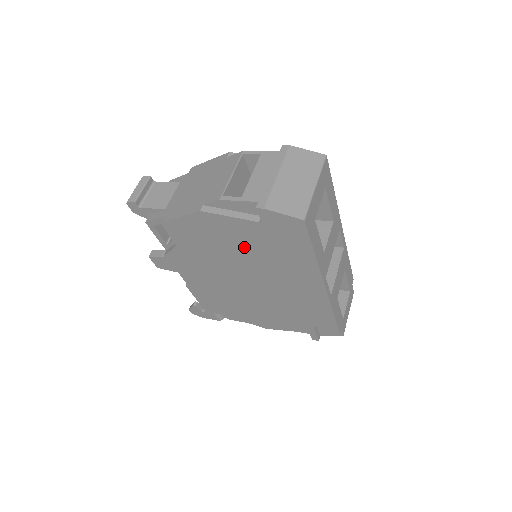
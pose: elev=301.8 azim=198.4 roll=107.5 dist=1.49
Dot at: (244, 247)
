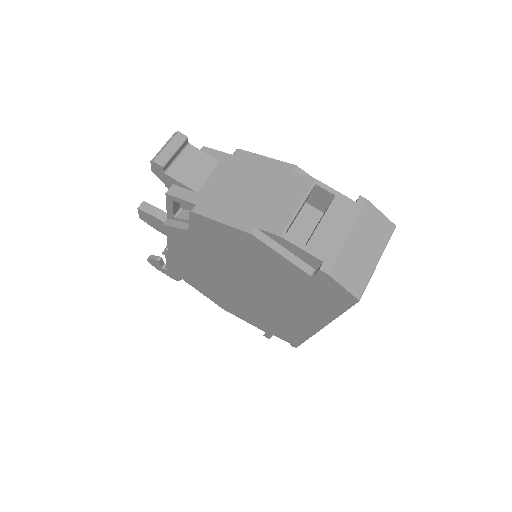
Dot at: (270, 273)
